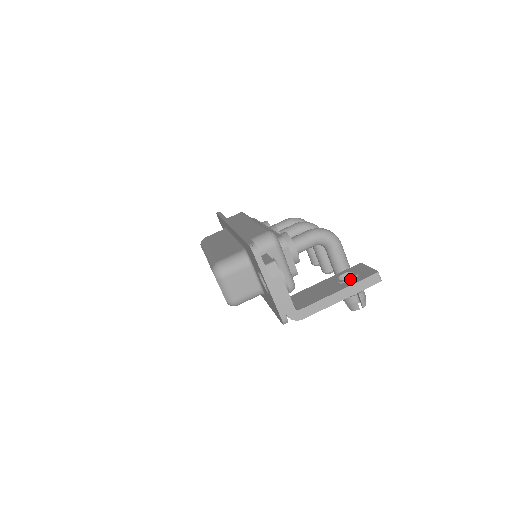
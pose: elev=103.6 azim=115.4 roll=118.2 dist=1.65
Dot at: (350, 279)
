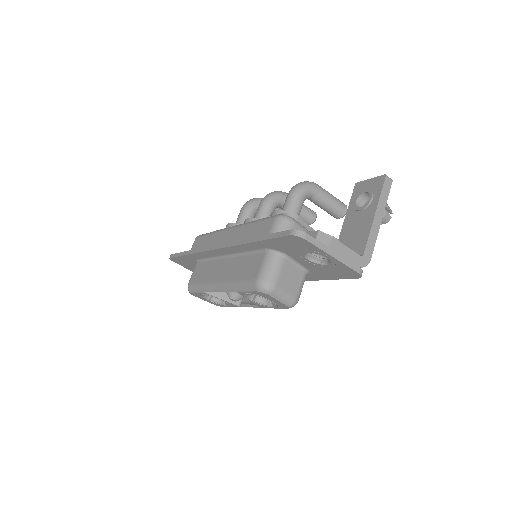
Dot at: (371, 198)
